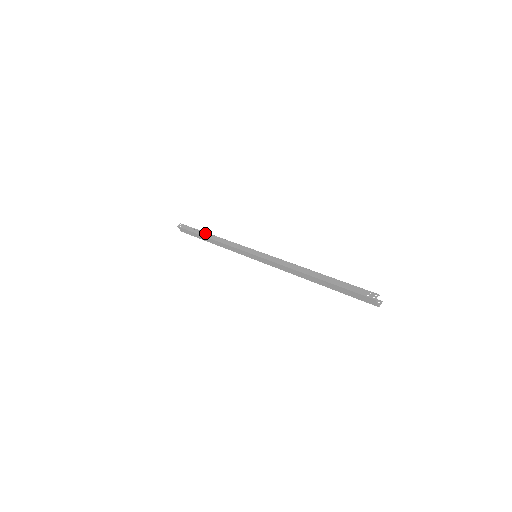
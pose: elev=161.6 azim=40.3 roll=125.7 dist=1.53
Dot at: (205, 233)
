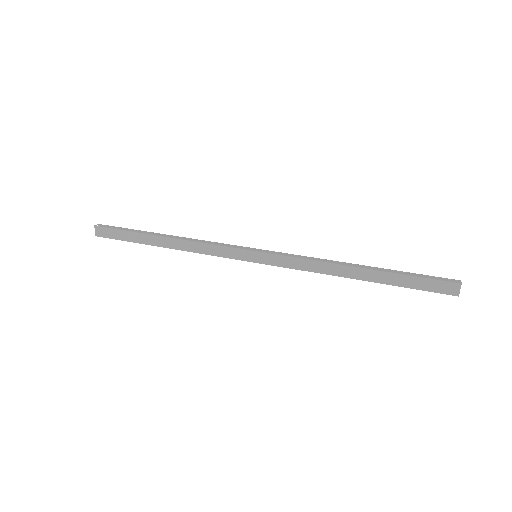
Dot at: (156, 233)
